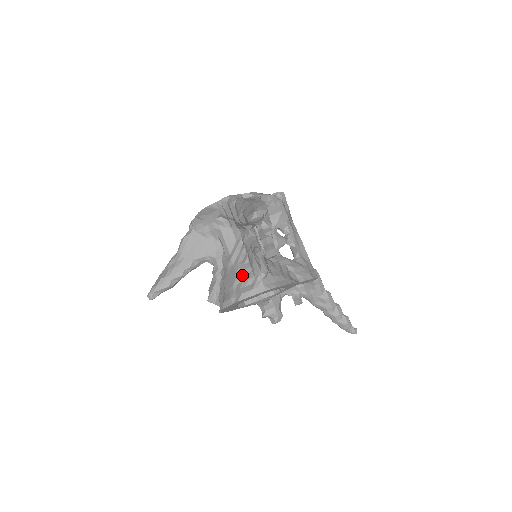
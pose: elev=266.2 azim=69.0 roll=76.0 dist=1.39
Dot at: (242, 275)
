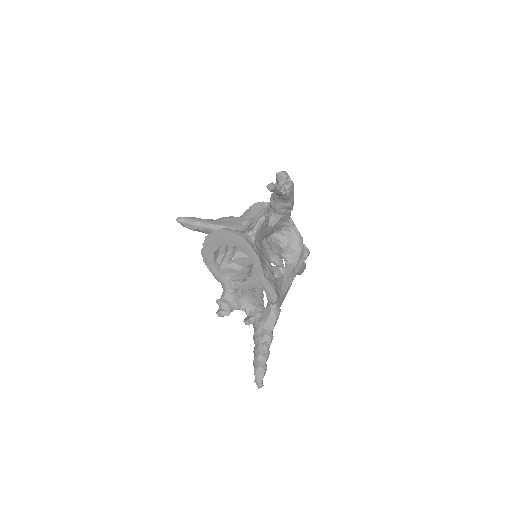
Dot at: occluded
